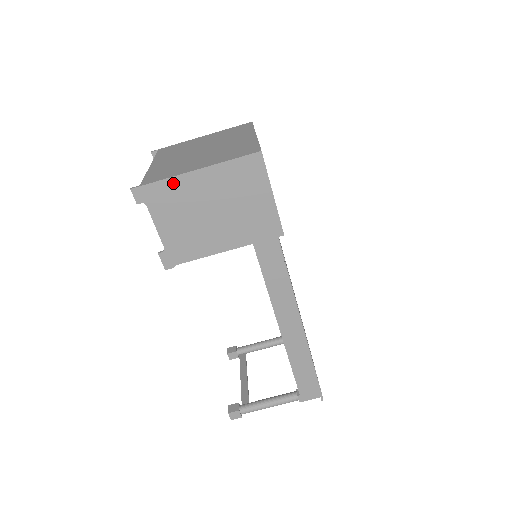
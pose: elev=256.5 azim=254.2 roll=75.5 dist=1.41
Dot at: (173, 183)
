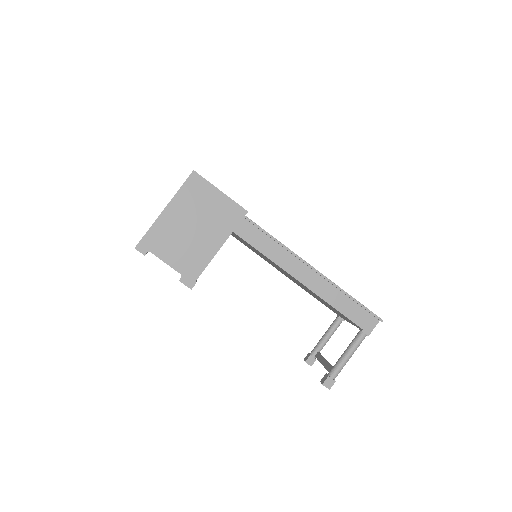
Dot at: (157, 226)
